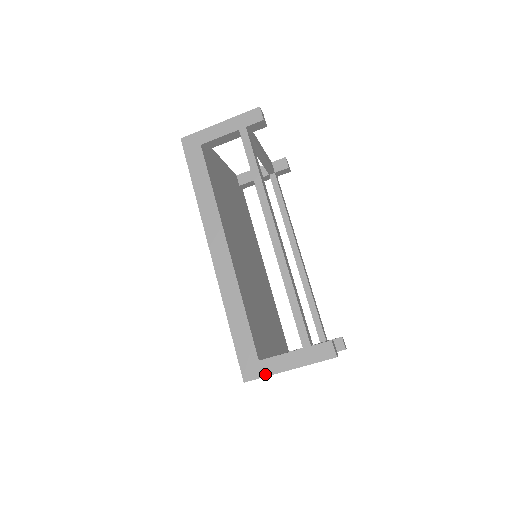
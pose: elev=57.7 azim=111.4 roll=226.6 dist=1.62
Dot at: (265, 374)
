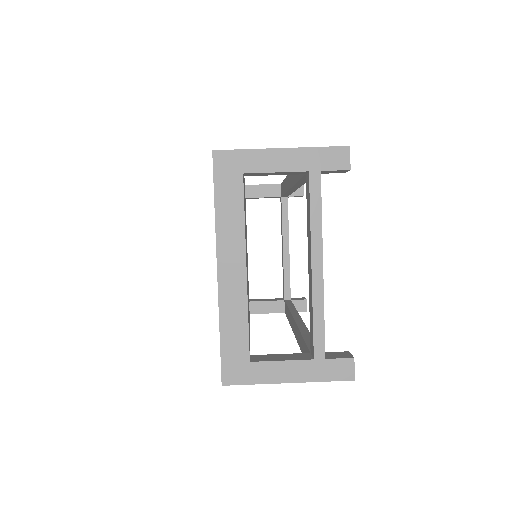
Dot at: (246, 150)
